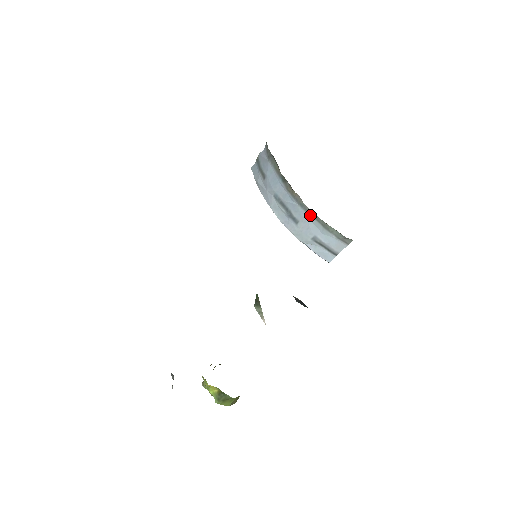
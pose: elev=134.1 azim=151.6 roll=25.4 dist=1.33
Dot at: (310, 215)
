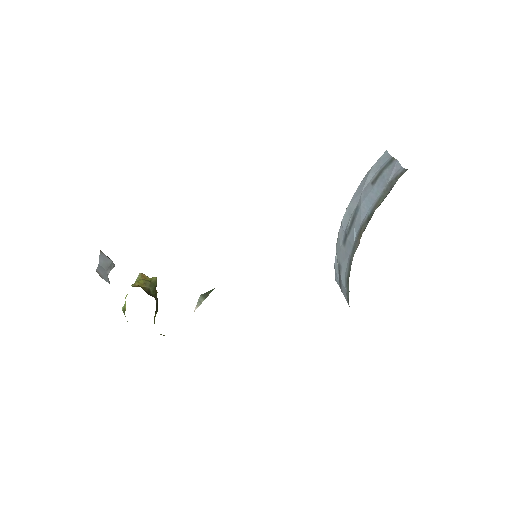
Dot at: (350, 261)
